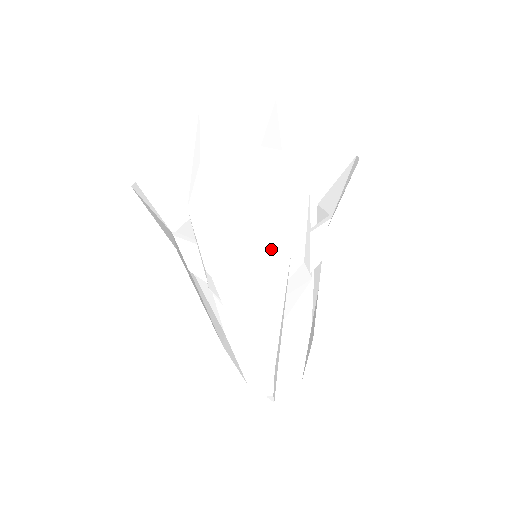
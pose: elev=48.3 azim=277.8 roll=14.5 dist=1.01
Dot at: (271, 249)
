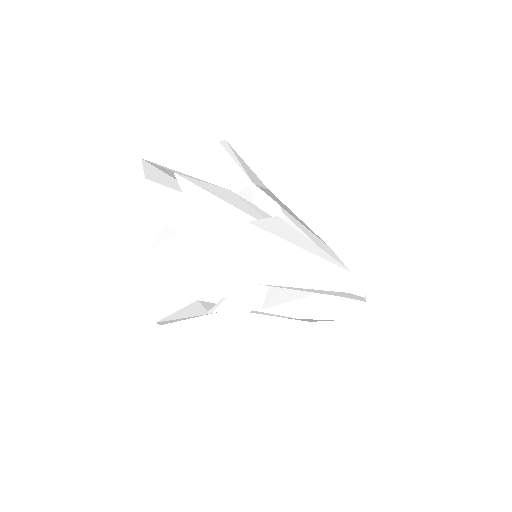
Dot at: (206, 320)
